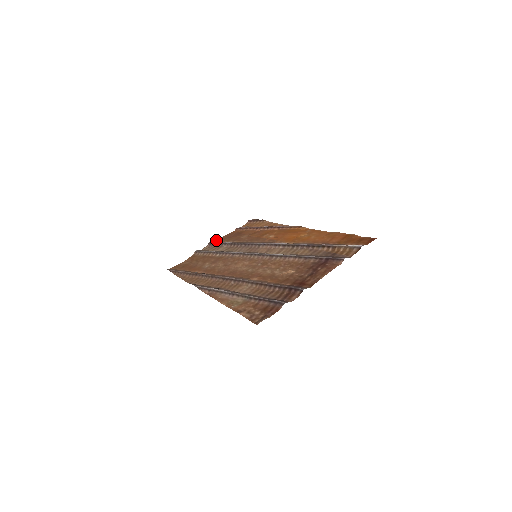
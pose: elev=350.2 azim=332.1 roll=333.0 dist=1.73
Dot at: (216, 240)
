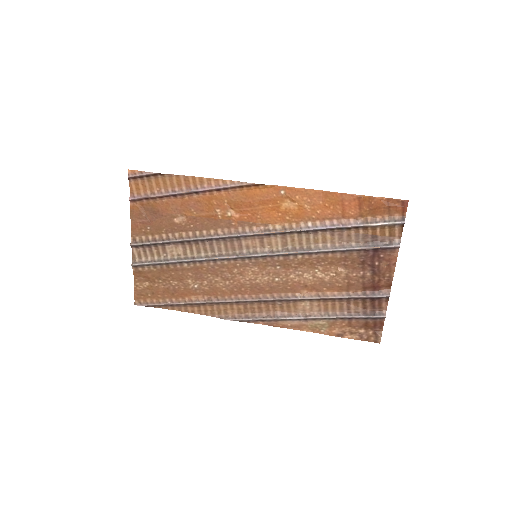
Dot at: (132, 235)
